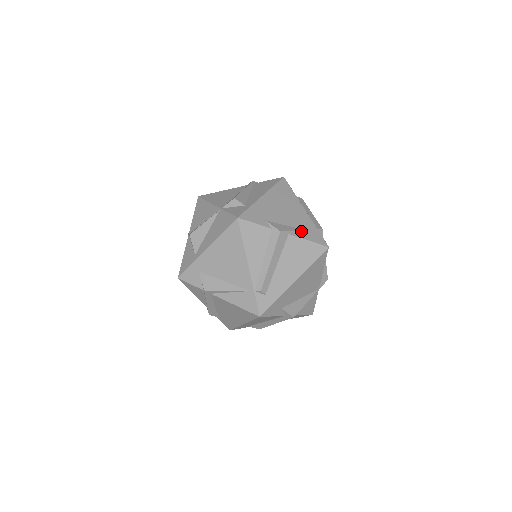
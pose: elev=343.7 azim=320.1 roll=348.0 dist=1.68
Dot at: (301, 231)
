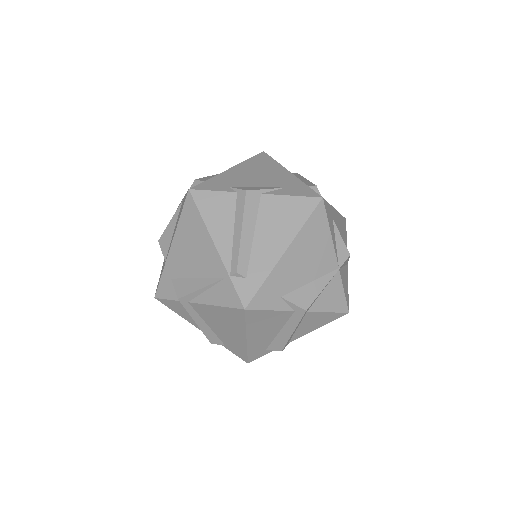
Dot at: (281, 189)
